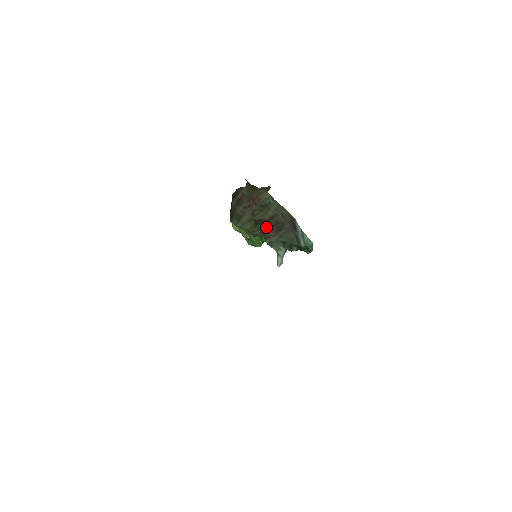
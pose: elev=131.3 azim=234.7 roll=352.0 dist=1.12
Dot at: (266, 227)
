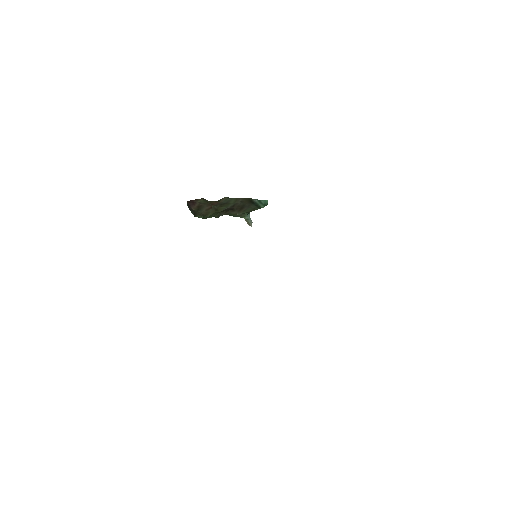
Dot at: (229, 210)
